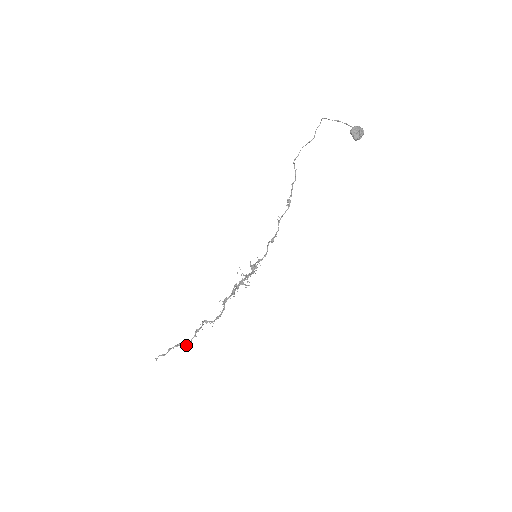
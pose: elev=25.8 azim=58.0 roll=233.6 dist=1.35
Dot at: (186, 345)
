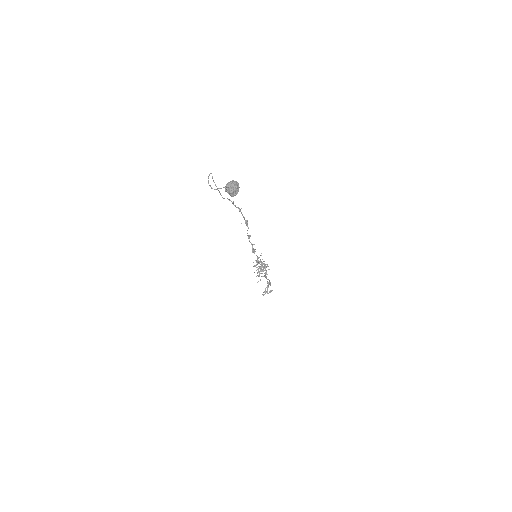
Dot at: (270, 292)
